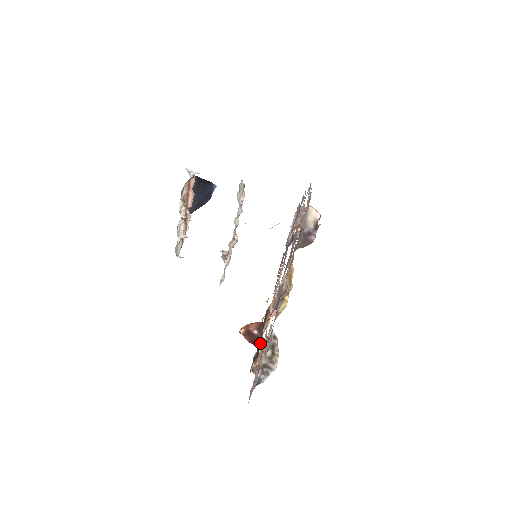
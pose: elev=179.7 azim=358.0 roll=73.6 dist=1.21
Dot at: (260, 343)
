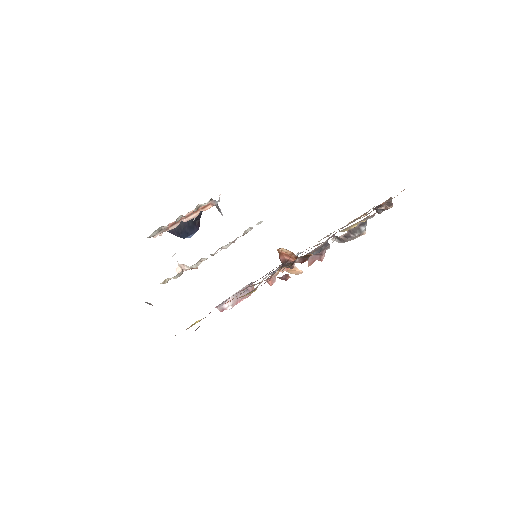
Dot at: occluded
